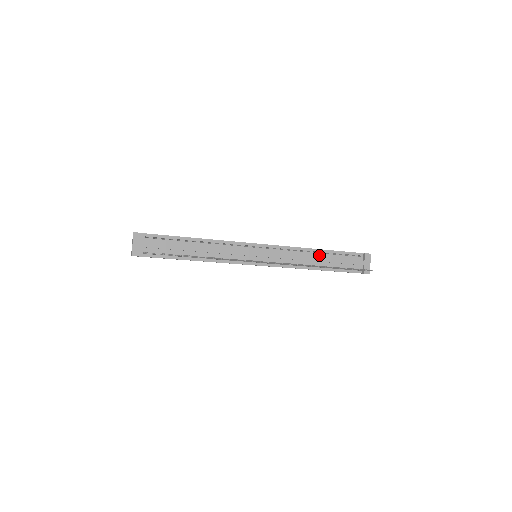
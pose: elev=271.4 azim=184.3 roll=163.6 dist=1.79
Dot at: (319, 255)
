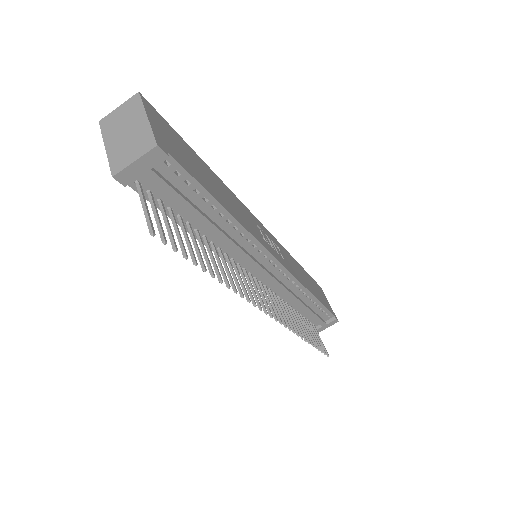
Dot at: (307, 300)
